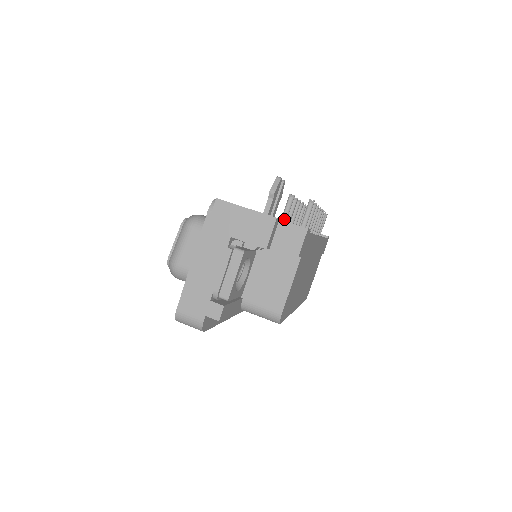
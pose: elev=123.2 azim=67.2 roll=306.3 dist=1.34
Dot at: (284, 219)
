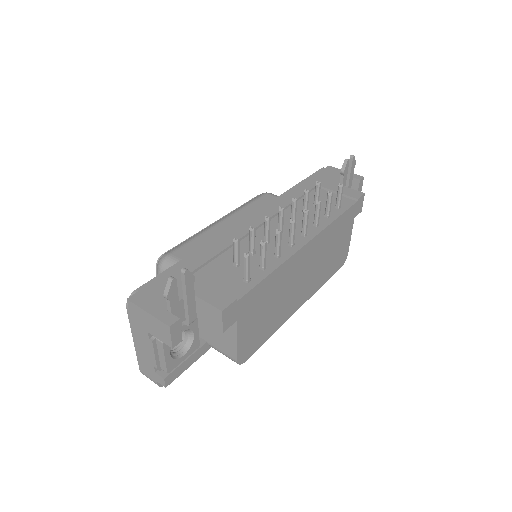
Dot at: (235, 262)
